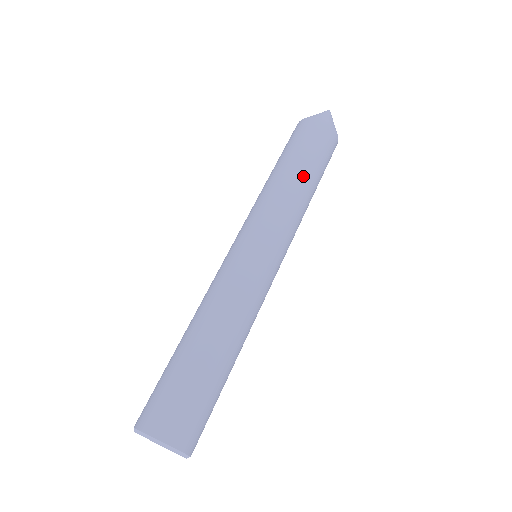
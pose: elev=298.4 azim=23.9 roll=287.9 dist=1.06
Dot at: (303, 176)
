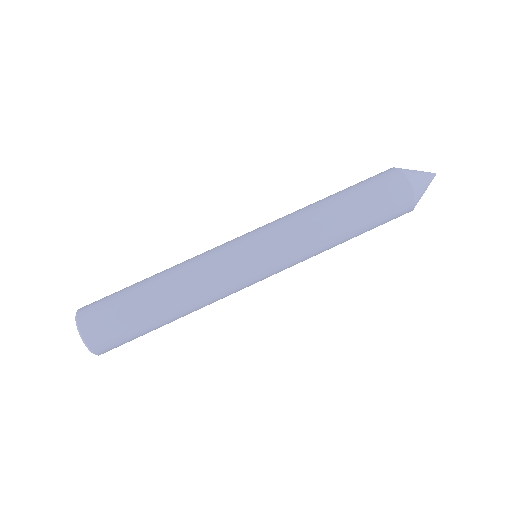
Dot at: (336, 207)
